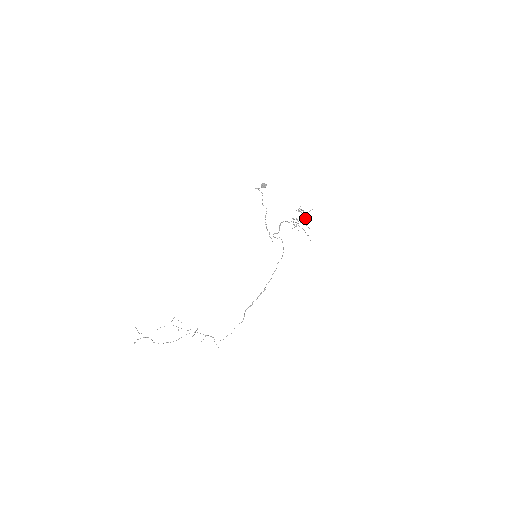
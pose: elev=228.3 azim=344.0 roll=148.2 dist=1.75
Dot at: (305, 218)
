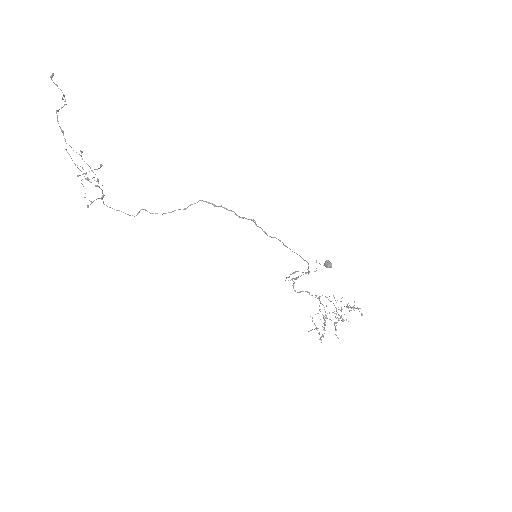
Dot at: occluded
